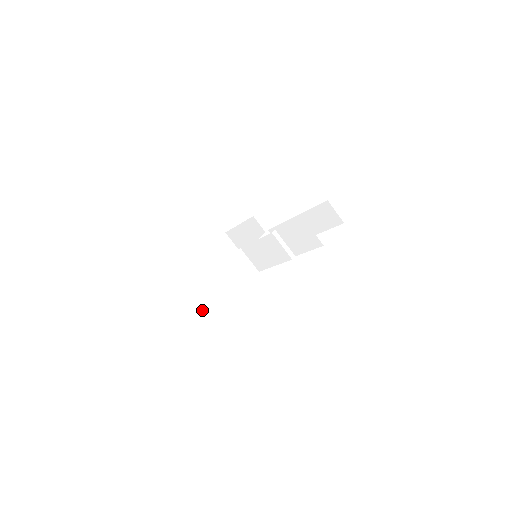
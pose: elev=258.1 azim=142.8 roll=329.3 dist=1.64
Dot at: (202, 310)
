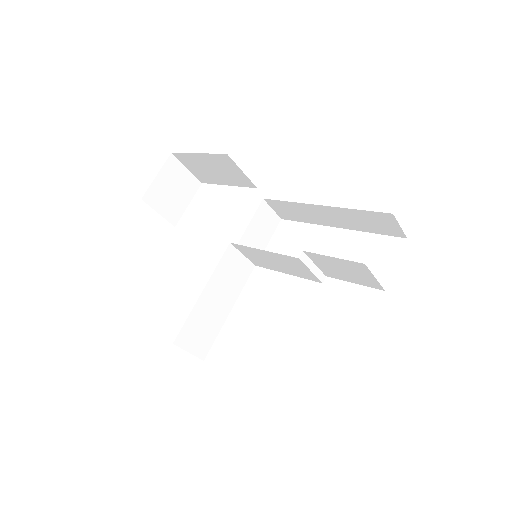
Dot at: (192, 354)
